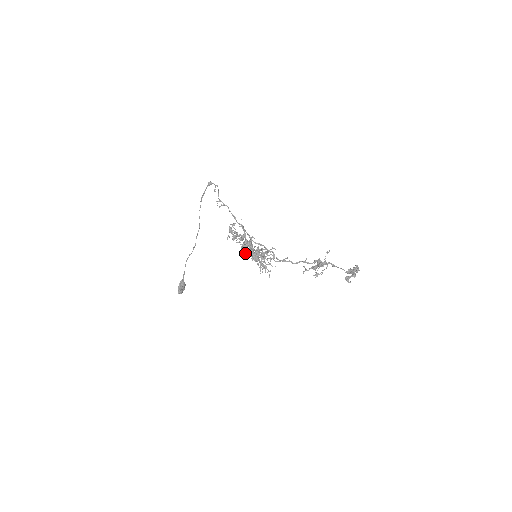
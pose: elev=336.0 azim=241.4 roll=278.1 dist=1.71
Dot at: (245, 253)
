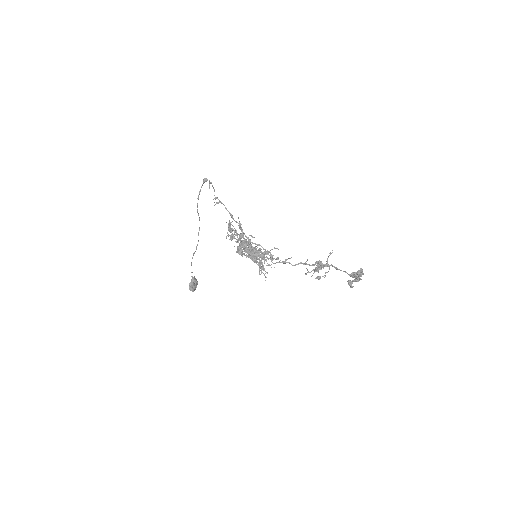
Dot at: (242, 253)
